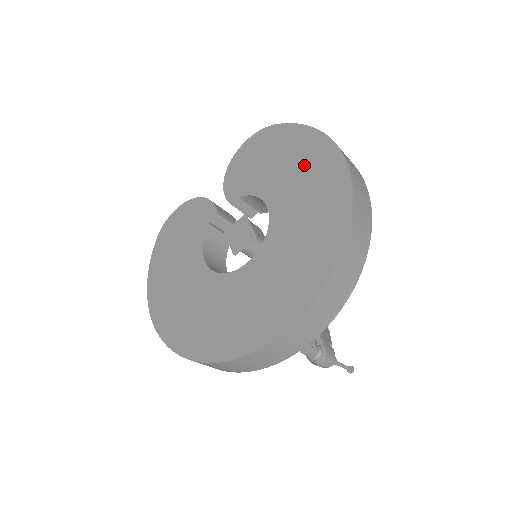
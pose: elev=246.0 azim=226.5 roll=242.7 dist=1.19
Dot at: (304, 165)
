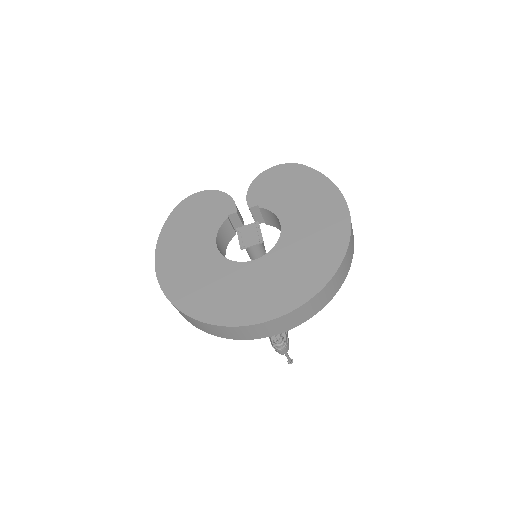
Dot at: (318, 207)
